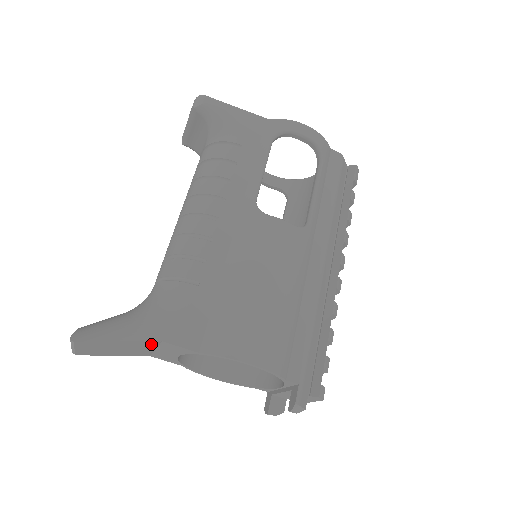
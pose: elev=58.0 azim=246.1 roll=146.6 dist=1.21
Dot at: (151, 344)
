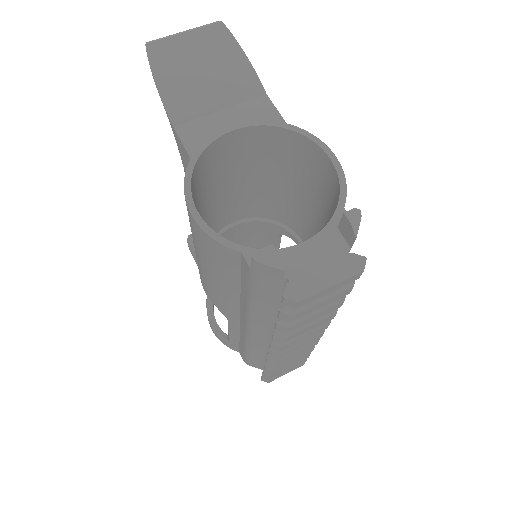
Dot at: (247, 91)
